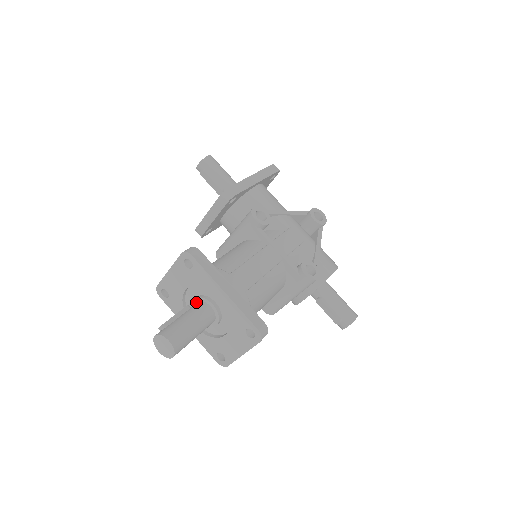
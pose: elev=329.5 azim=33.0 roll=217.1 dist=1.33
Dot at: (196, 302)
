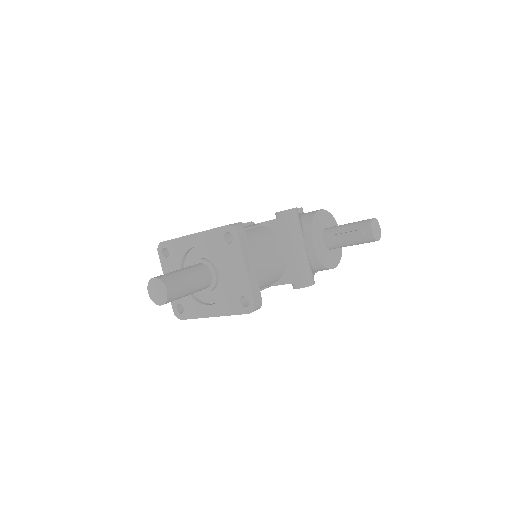
Dot at: occluded
